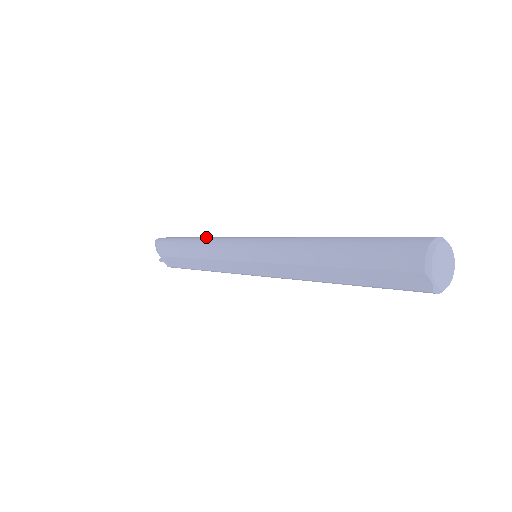
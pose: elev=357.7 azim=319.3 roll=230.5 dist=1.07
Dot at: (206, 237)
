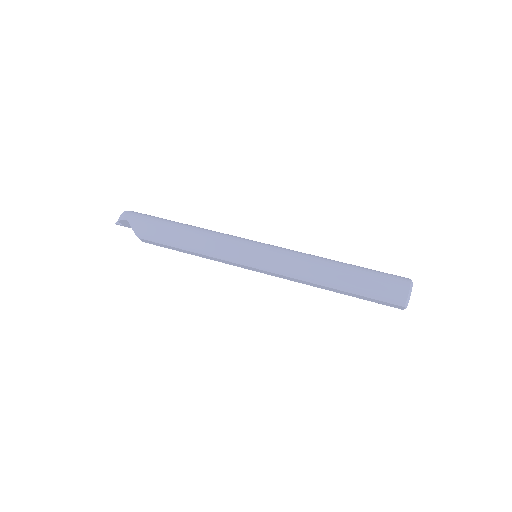
Dot at: (196, 230)
